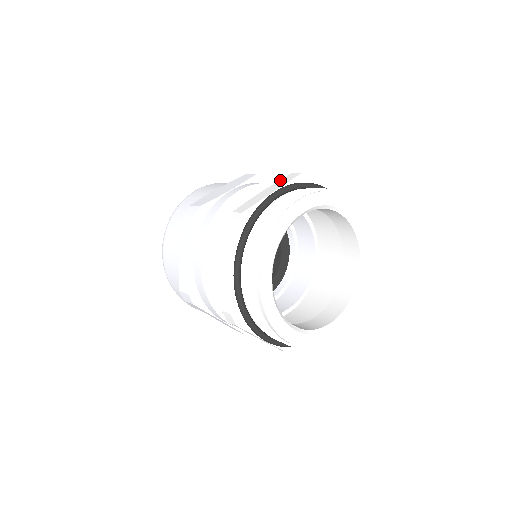
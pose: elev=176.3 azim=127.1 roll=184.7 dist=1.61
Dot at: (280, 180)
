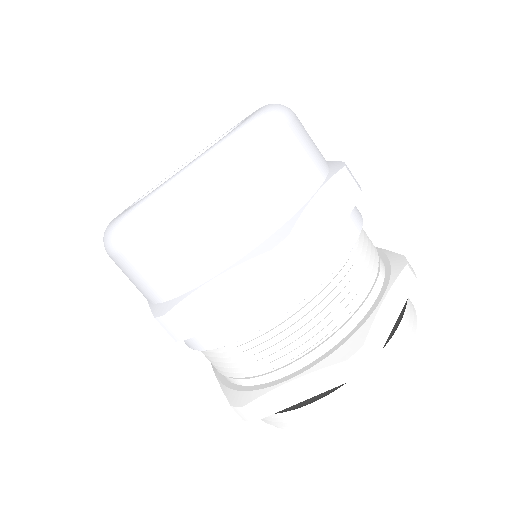
Dot at: (400, 278)
